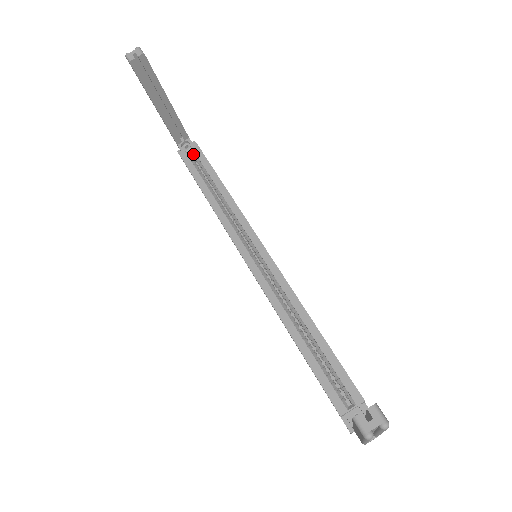
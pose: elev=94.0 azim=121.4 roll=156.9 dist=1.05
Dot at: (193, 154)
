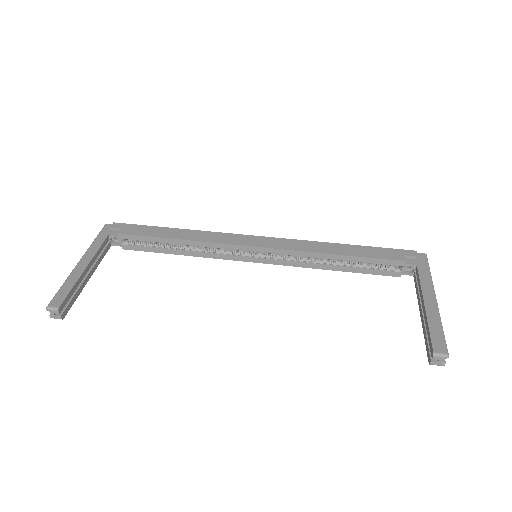
Dot at: (128, 239)
